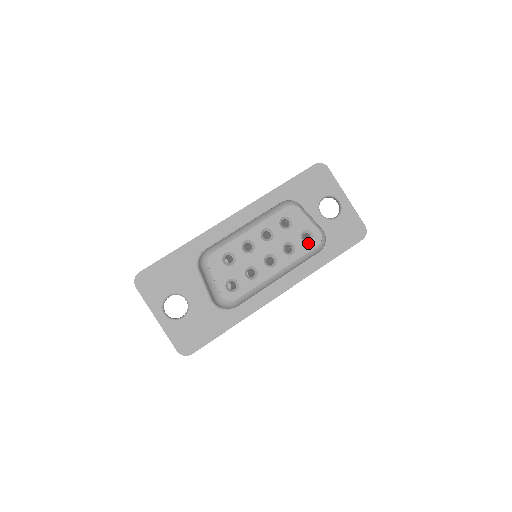
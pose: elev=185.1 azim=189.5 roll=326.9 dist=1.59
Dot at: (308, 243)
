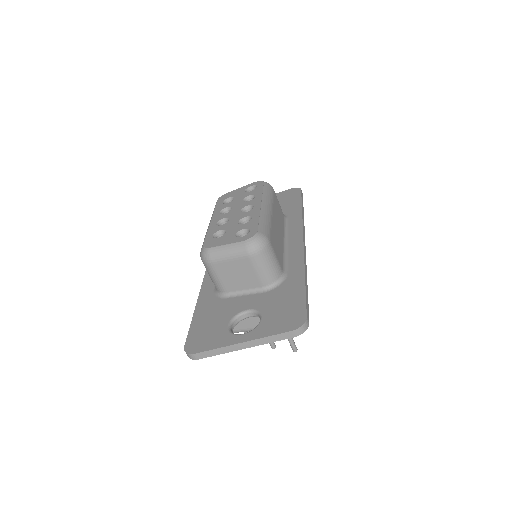
Dot at: (256, 188)
